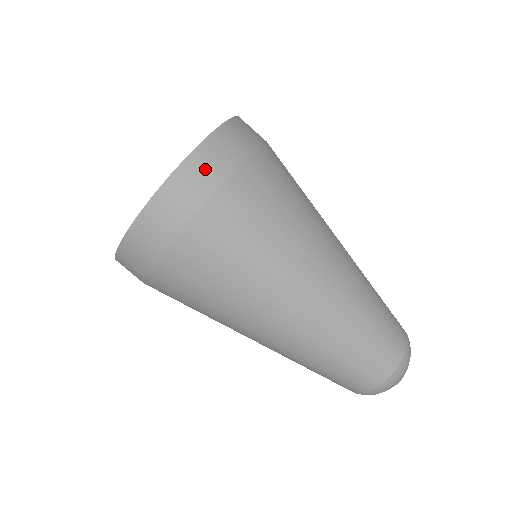
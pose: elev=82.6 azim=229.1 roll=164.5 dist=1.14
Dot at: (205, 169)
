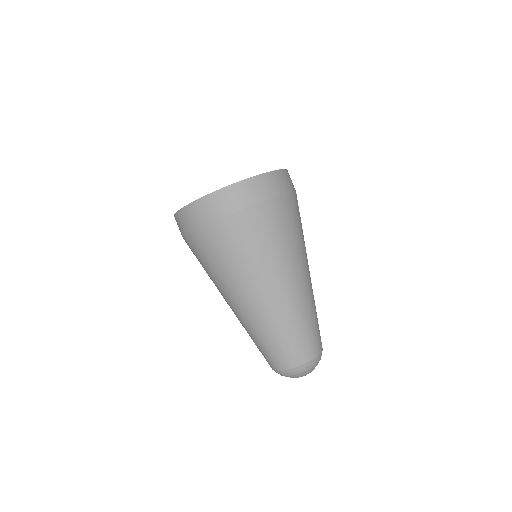
Dot at: (207, 209)
